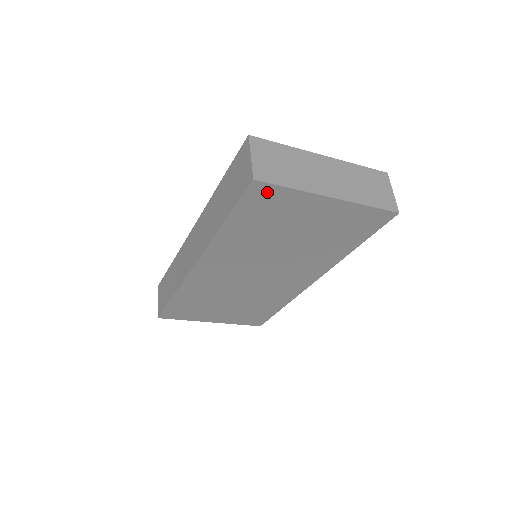
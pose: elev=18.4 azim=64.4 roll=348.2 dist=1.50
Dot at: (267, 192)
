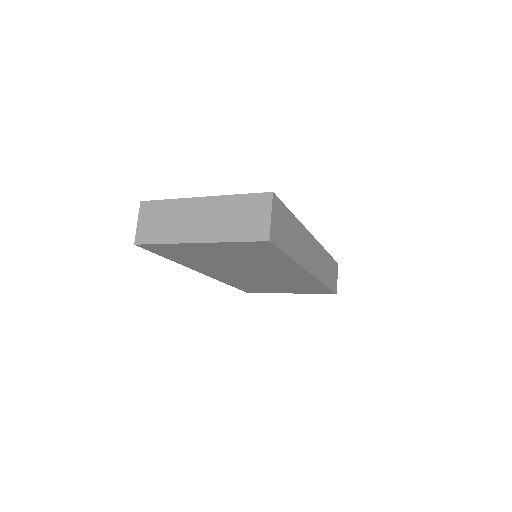
Dot at: (155, 247)
